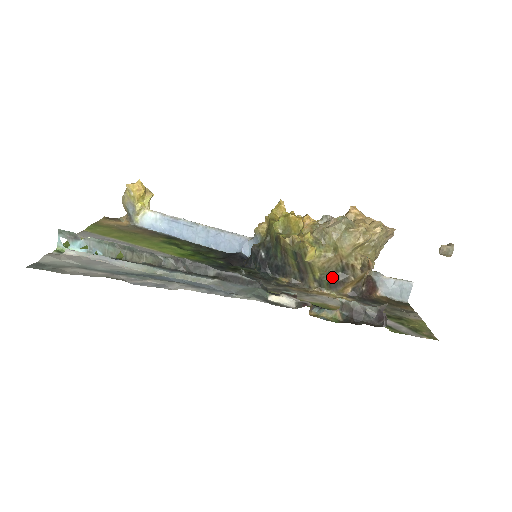
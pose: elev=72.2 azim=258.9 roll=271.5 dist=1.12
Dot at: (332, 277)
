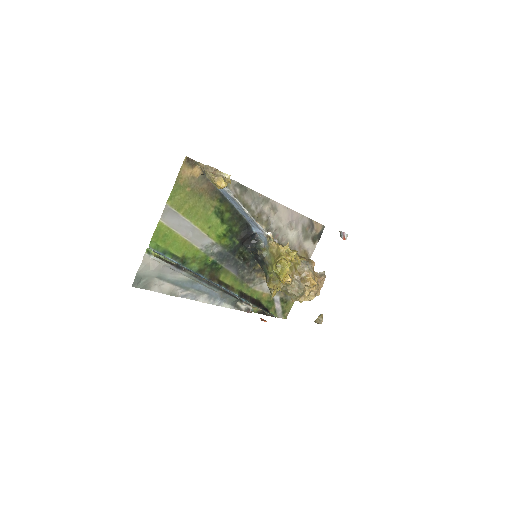
Dot at: occluded
